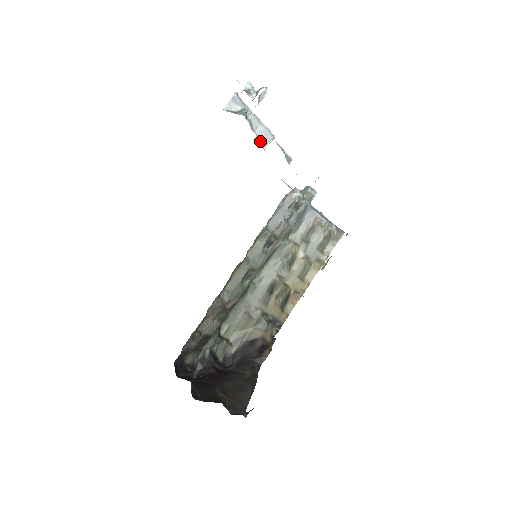
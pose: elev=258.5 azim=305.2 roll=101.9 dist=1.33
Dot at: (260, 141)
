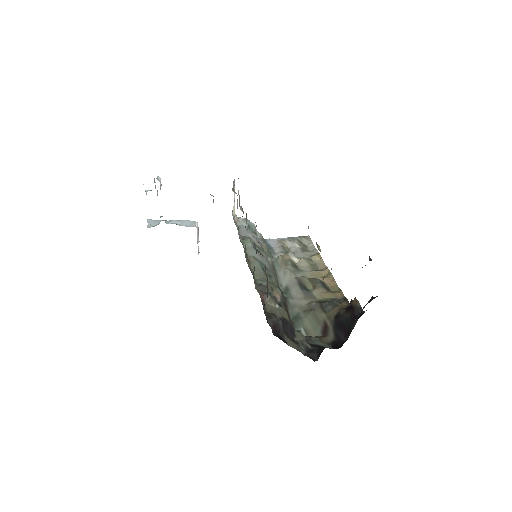
Dot at: (189, 226)
